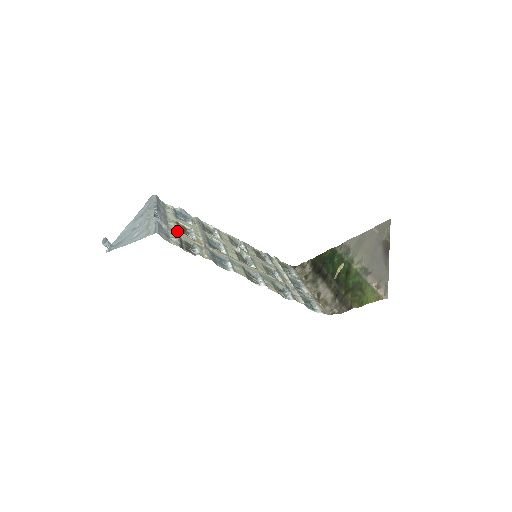
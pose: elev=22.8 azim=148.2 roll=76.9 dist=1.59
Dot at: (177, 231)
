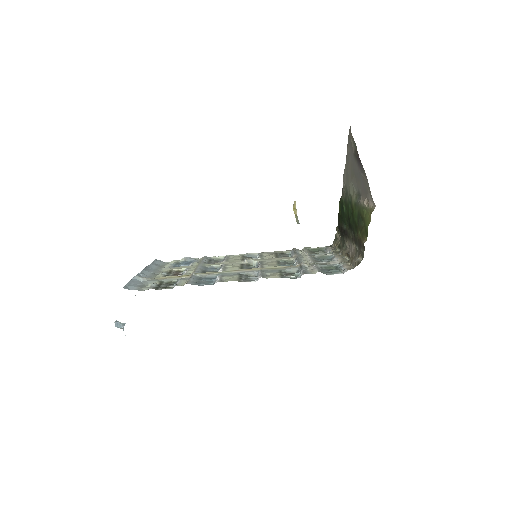
Dot at: (160, 277)
